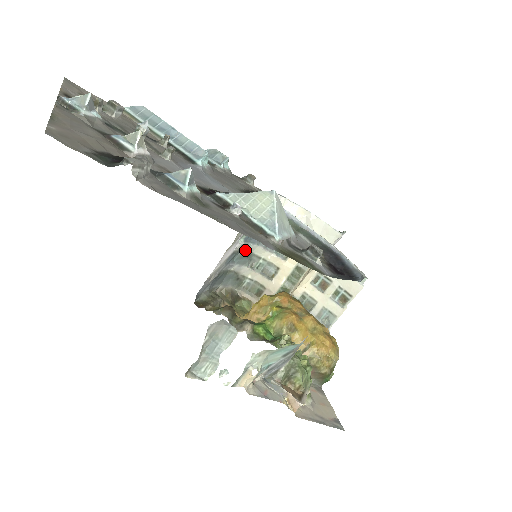
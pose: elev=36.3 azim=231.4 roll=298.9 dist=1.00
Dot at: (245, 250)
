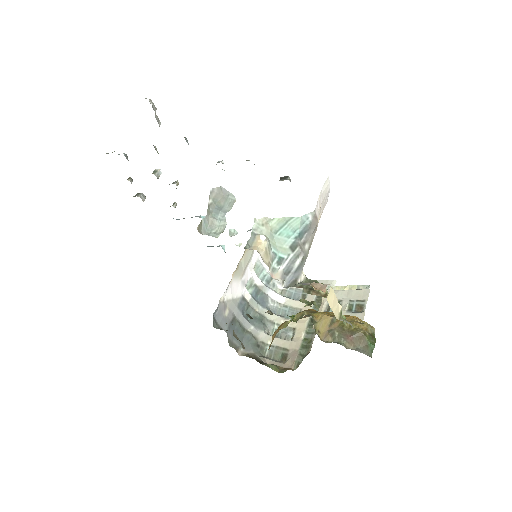
Dot at: (256, 311)
